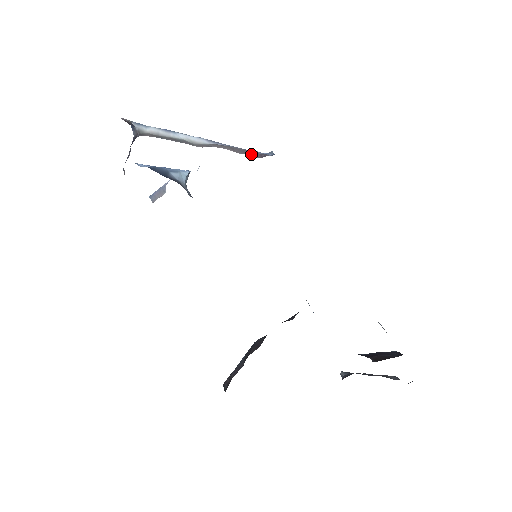
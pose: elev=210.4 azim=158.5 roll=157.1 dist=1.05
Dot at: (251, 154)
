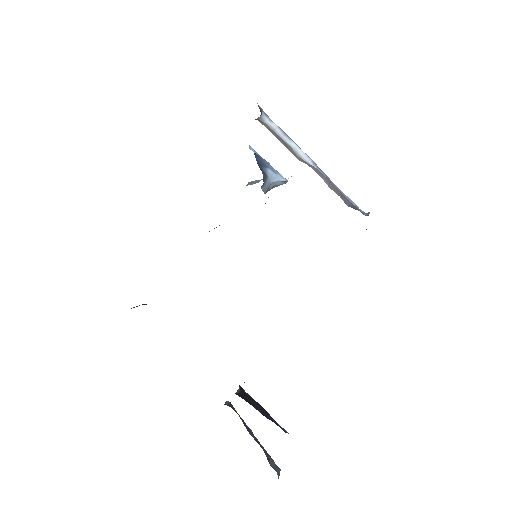
Dot at: (343, 198)
